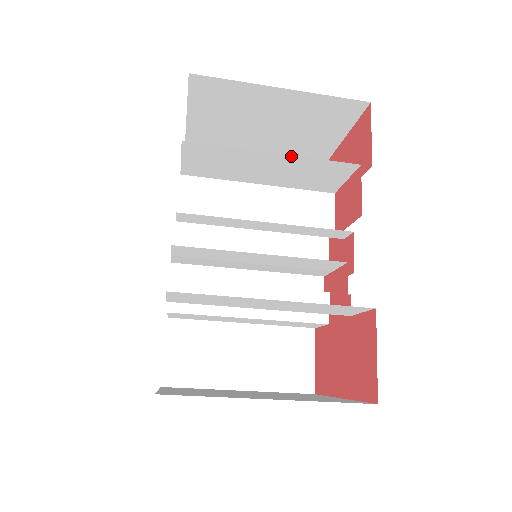
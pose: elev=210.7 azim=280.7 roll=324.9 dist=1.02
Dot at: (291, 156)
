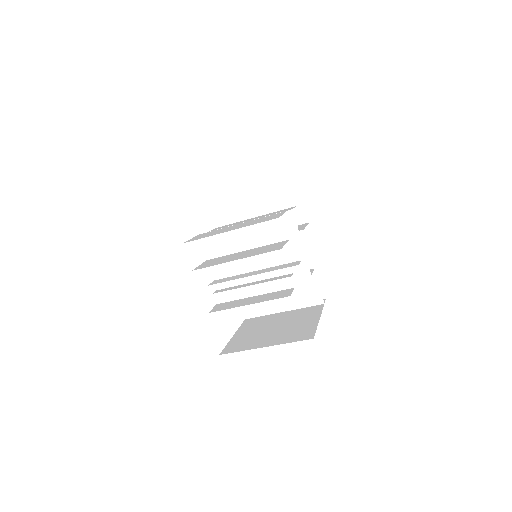
Dot at: occluded
